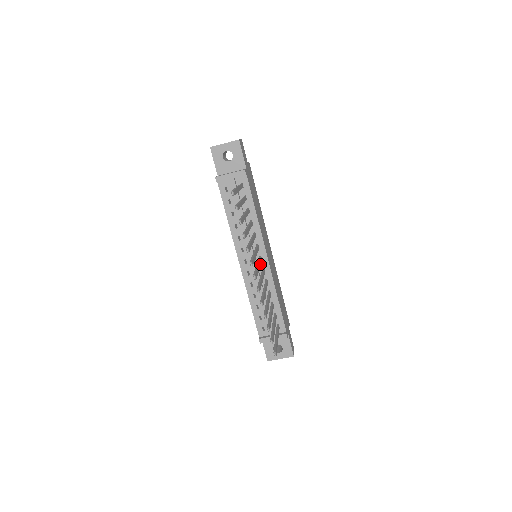
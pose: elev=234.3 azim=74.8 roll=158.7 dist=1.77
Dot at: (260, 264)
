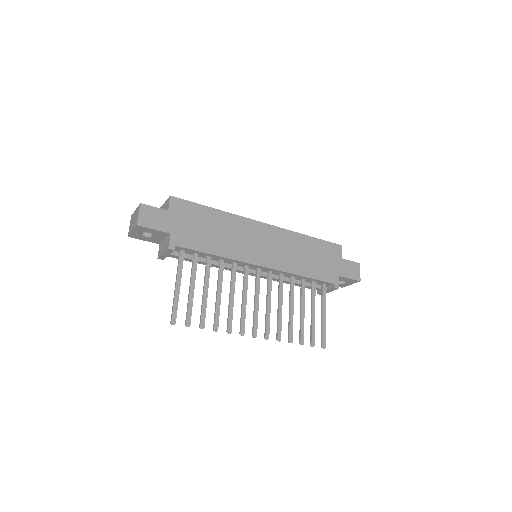
Dot at: (258, 288)
